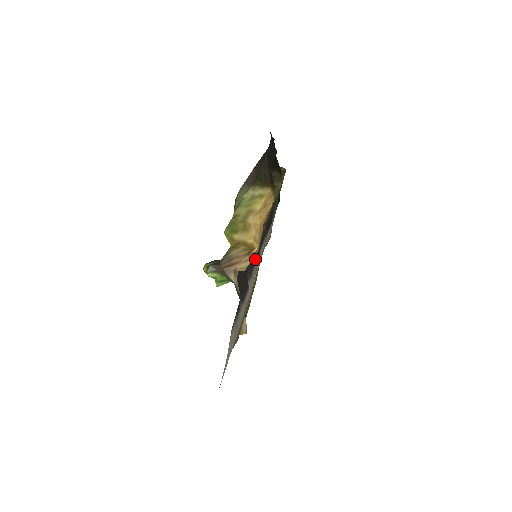
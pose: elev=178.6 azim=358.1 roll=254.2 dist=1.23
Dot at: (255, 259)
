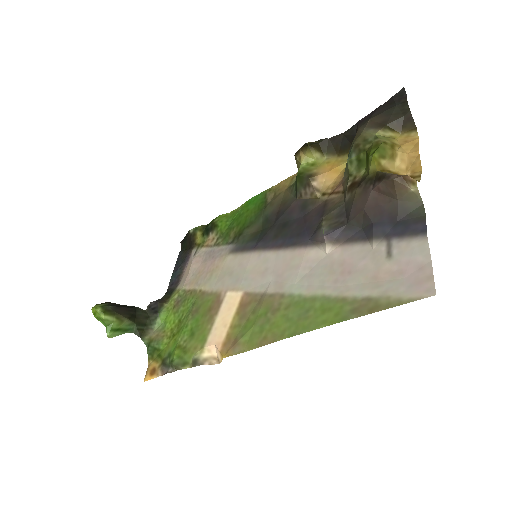
Dot at: (309, 232)
